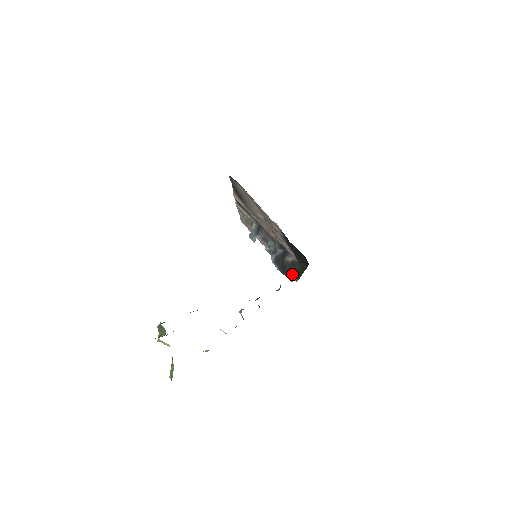
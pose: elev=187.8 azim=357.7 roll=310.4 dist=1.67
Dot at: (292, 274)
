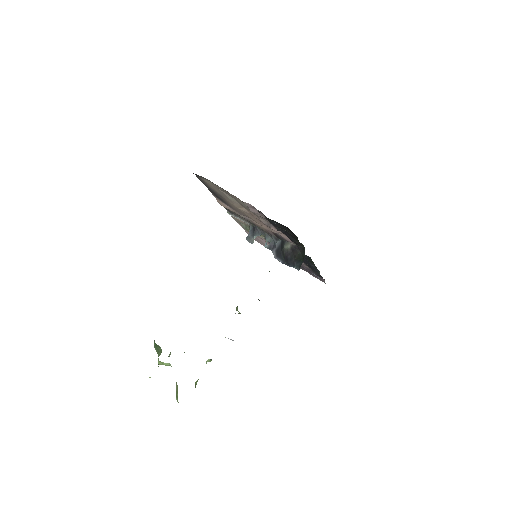
Dot at: (296, 262)
